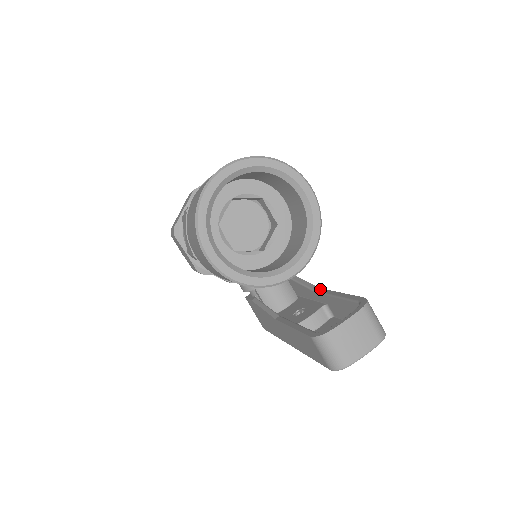
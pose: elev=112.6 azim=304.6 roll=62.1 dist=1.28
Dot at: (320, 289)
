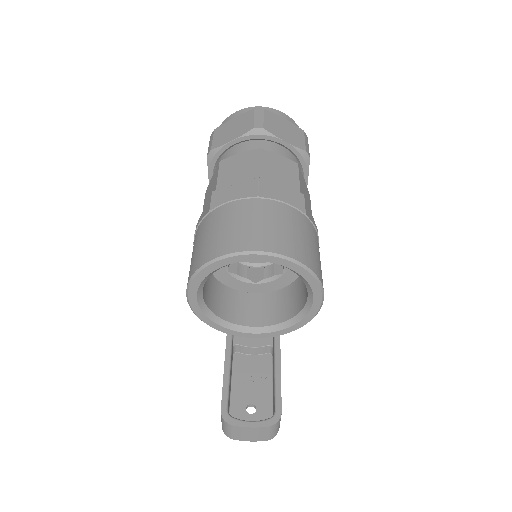
Dot at: occluded
